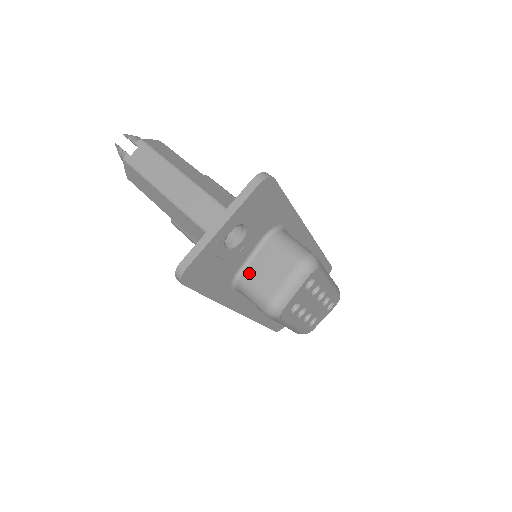
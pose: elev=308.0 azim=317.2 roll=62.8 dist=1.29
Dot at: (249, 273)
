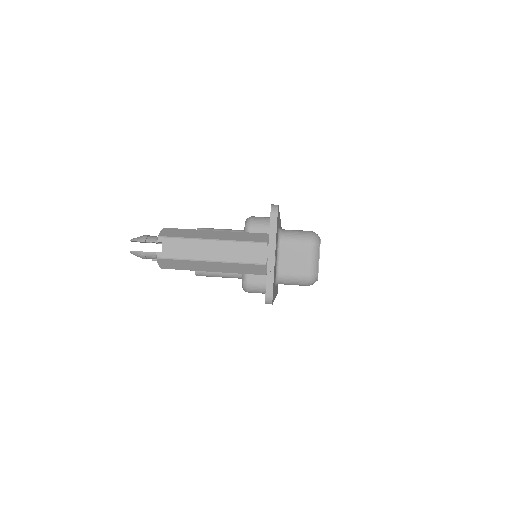
Dot at: (283, 269)
